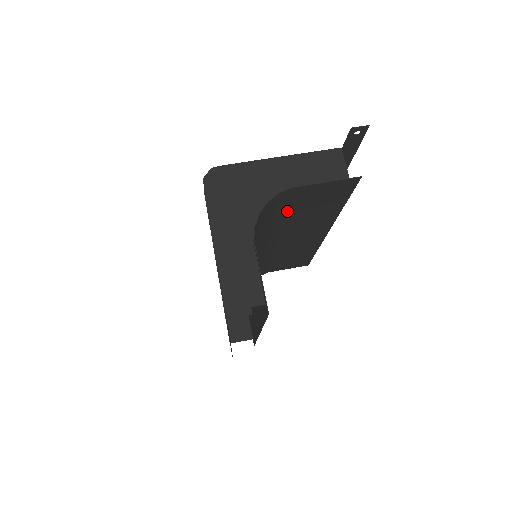
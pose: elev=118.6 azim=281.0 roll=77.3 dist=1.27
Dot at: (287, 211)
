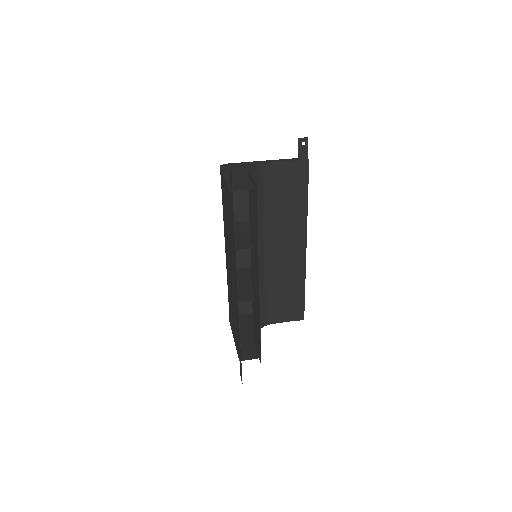
Dot at: (271, 197)
